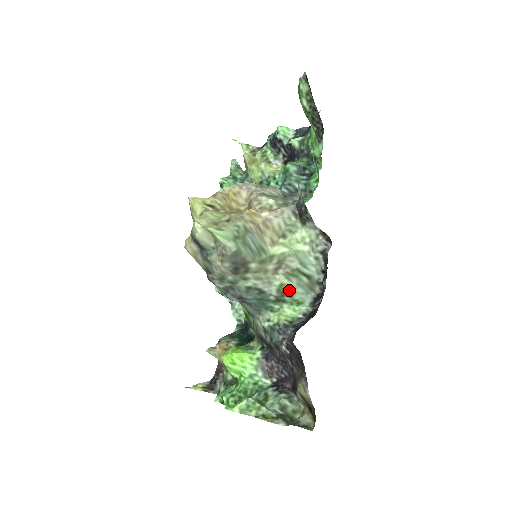
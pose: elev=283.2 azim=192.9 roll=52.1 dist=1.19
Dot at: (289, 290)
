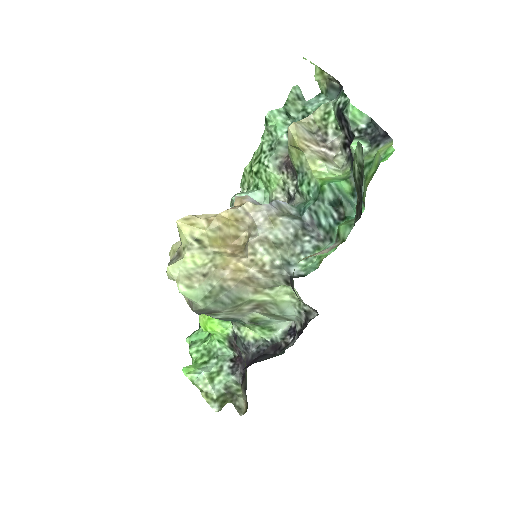
Dot at: (264, 321)
